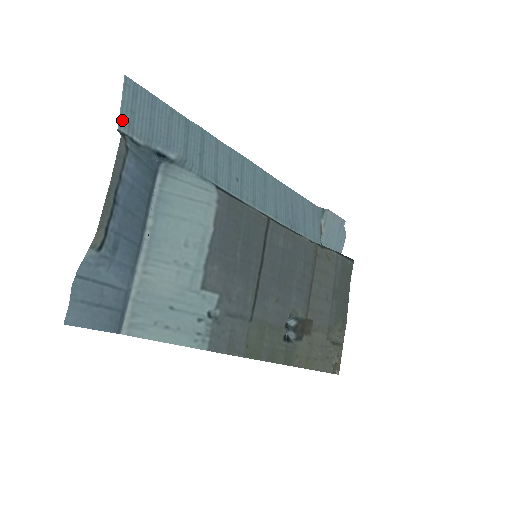
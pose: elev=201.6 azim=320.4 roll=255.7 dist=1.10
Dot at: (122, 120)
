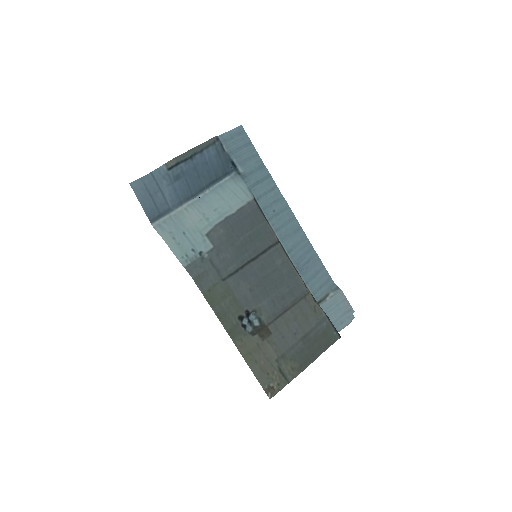
Dot at: (223, 136)
